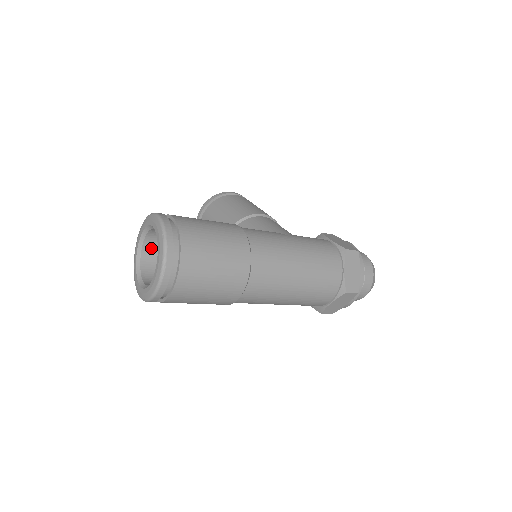
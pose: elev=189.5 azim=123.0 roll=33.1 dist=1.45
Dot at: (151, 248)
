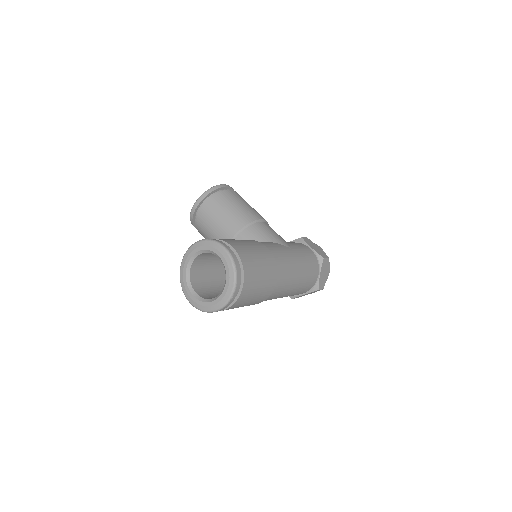
Dot at: (198, 261)
